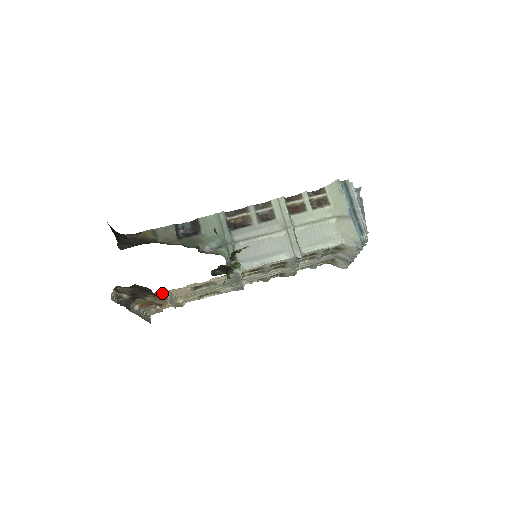
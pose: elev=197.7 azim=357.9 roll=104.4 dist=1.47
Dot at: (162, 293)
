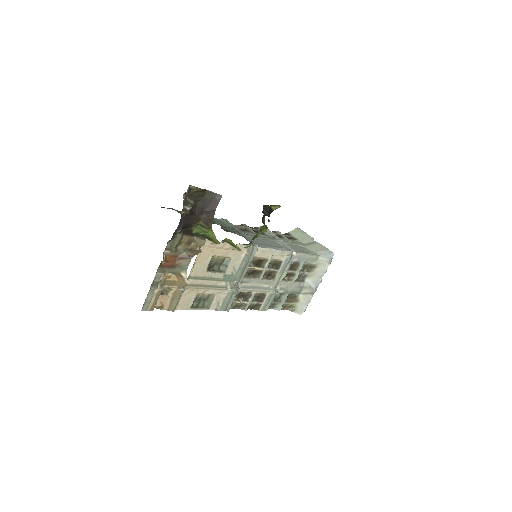
Dot at: (199, 240)
